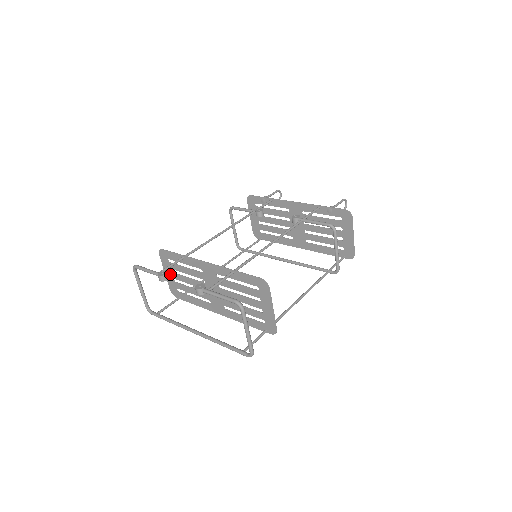
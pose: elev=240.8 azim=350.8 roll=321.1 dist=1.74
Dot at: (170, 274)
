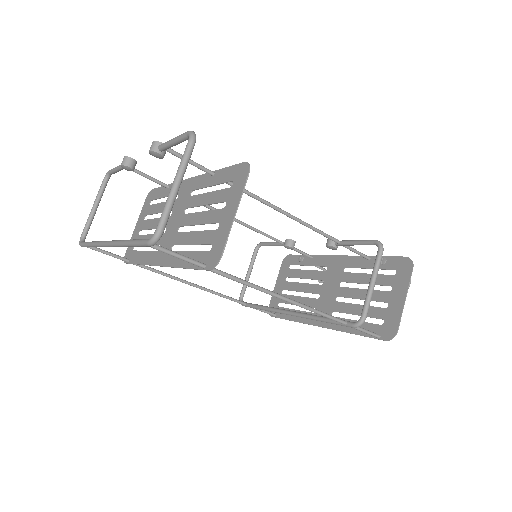
Dot at: (140, 225)
